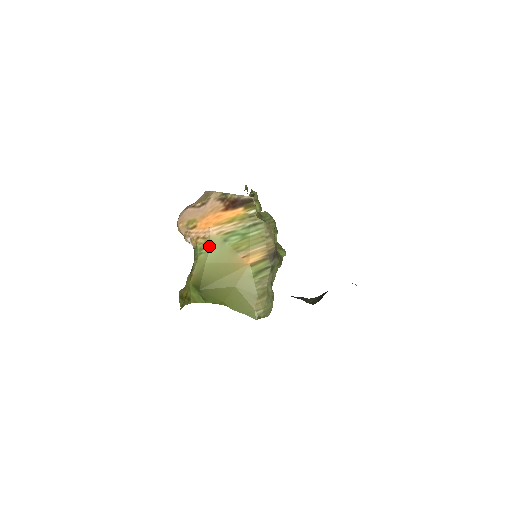
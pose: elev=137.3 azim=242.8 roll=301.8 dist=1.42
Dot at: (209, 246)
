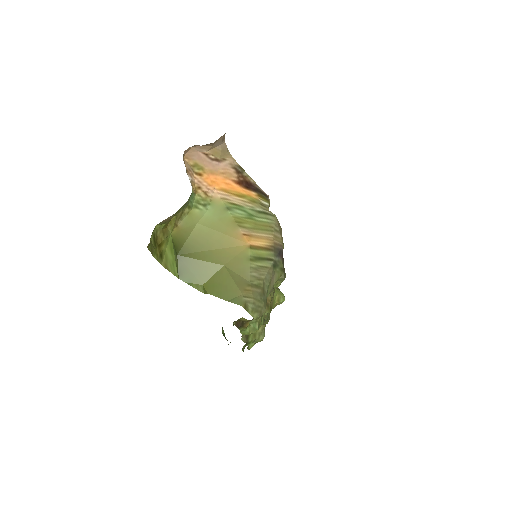
Dot at: (208, 207)
